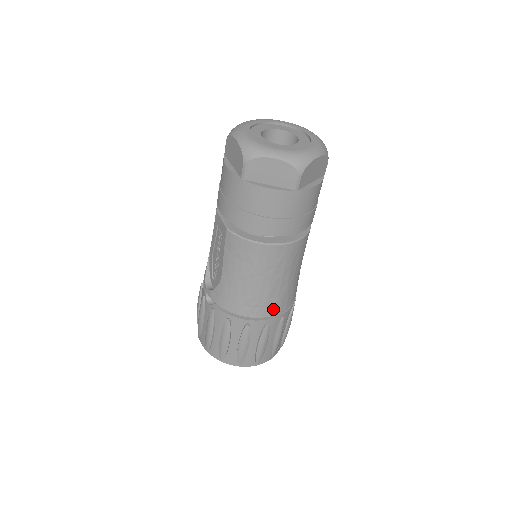
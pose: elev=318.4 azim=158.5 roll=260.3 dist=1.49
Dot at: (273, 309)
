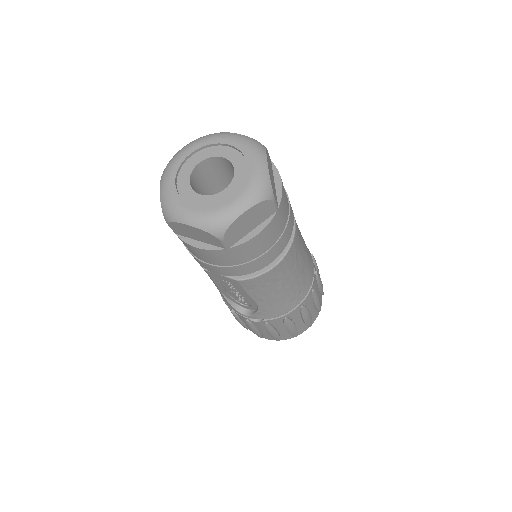
Dot at: (310, 279)
